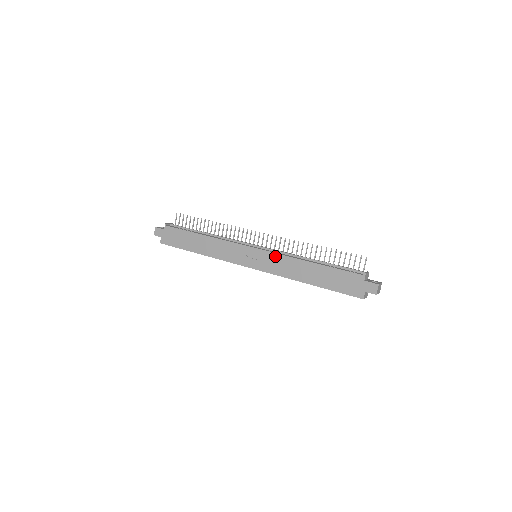
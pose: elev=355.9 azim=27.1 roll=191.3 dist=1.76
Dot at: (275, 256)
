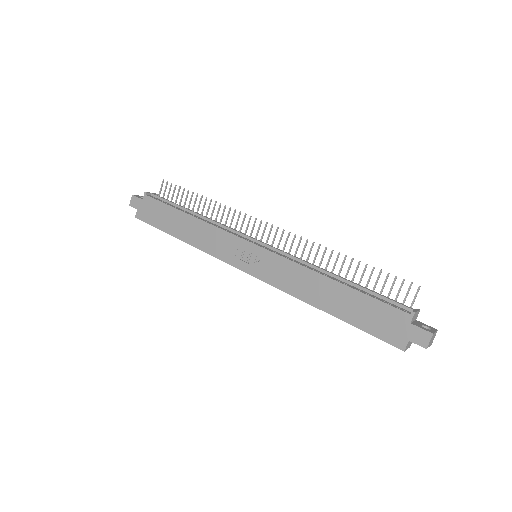
Dot at: (281, 261)
